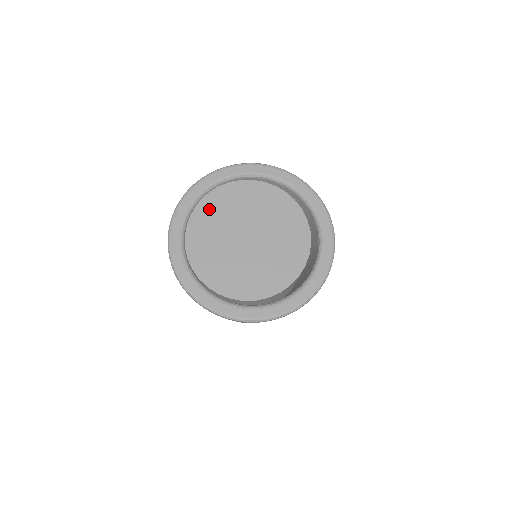
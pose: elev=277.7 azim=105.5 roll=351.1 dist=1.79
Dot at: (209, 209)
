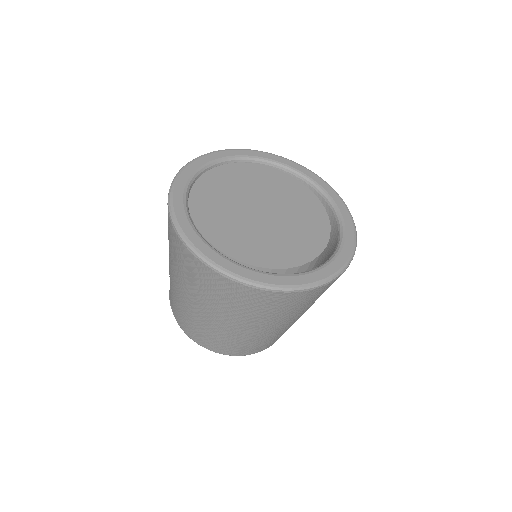
Dot at: (226, 175)
